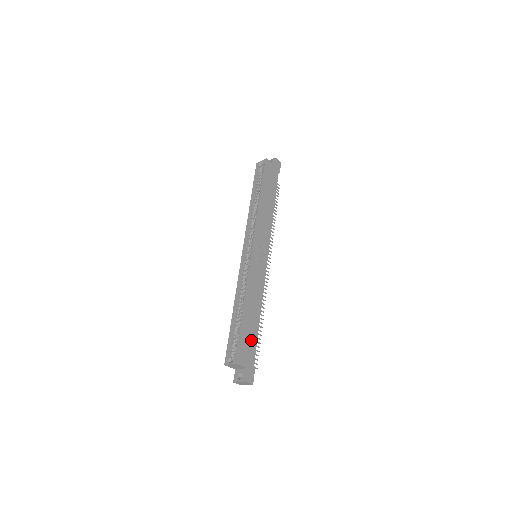
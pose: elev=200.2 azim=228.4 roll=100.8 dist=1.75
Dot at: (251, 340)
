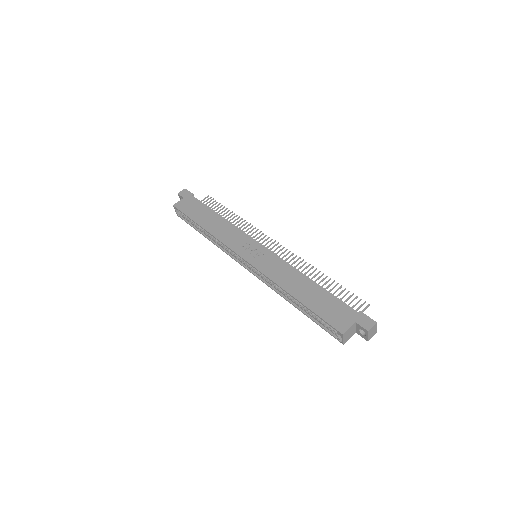
Dot at: (330, 304)
